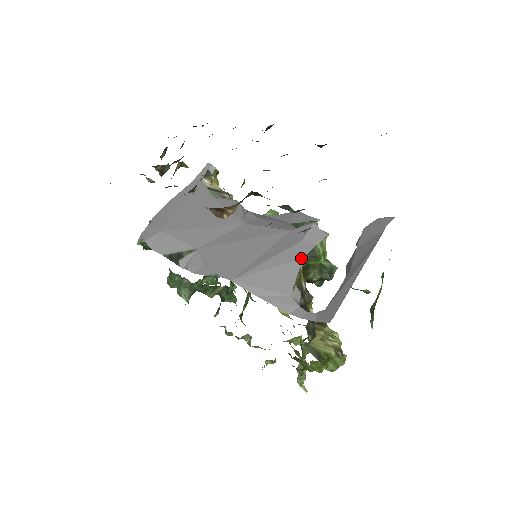
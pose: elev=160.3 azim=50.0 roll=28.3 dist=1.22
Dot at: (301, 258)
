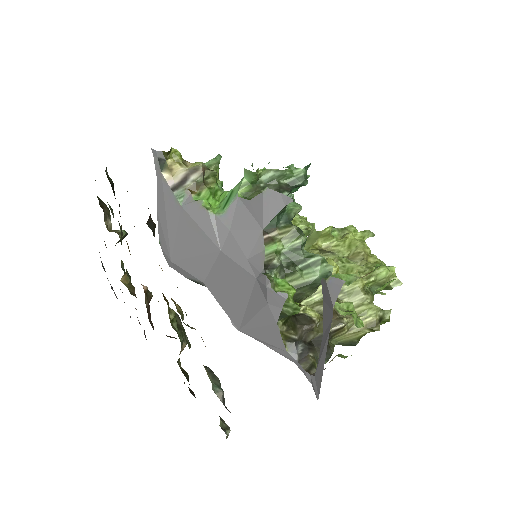
Dot at: (275, 323)
